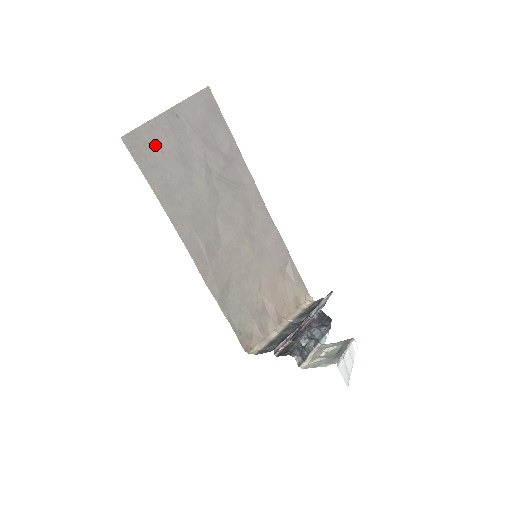
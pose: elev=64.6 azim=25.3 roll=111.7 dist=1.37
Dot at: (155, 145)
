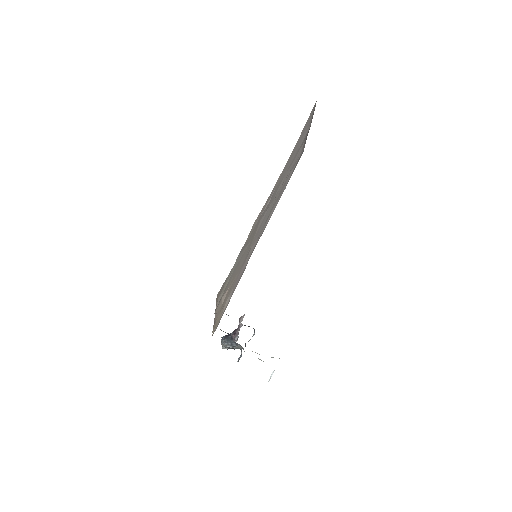
Dot at: (306, 128)
